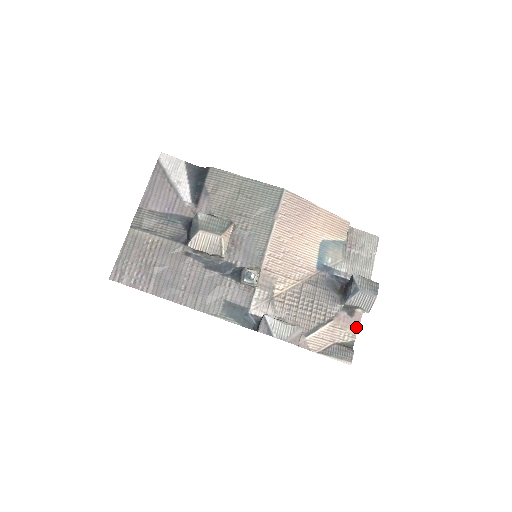
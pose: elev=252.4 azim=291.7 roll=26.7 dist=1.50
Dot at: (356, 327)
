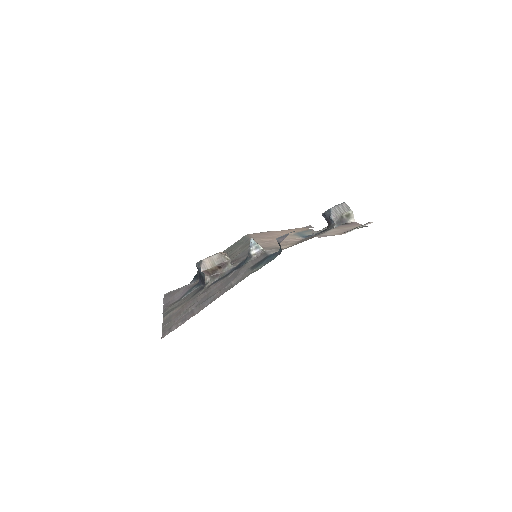
Dot at: (358, 225)
